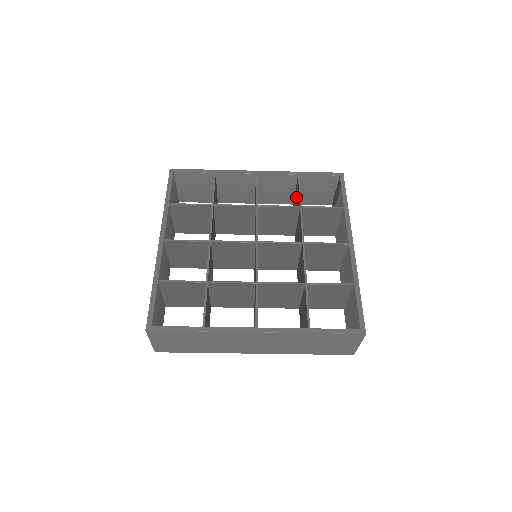
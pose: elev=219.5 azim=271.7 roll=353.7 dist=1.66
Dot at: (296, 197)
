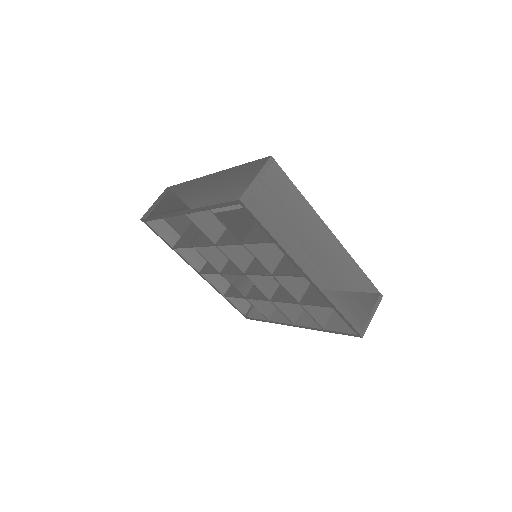
Dot at: occluded
